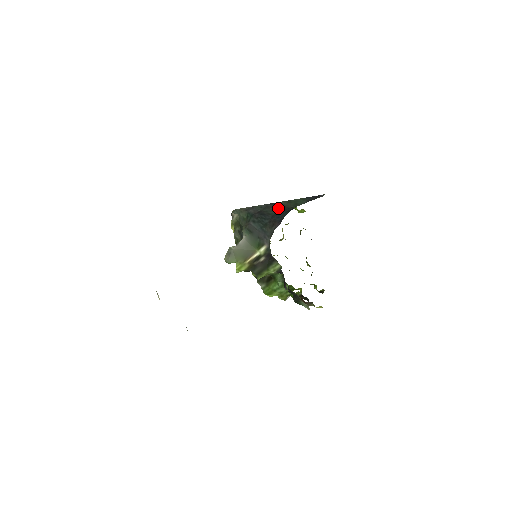
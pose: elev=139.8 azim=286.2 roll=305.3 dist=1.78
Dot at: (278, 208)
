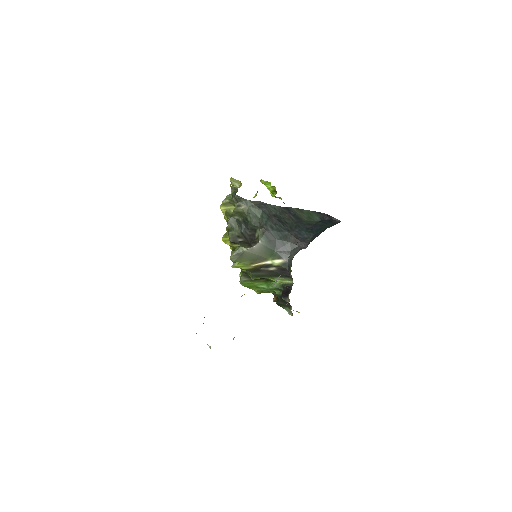
Dot at: (293, 216)
